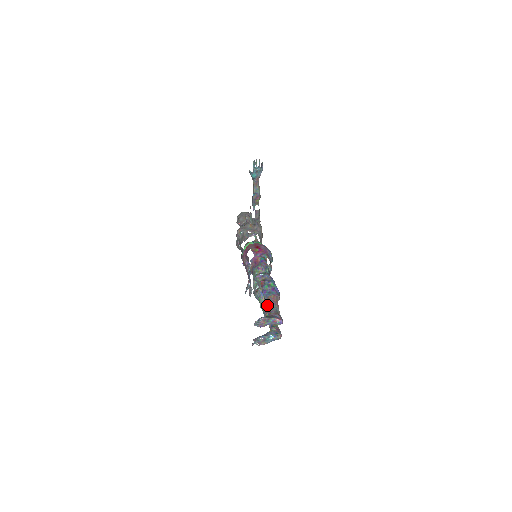
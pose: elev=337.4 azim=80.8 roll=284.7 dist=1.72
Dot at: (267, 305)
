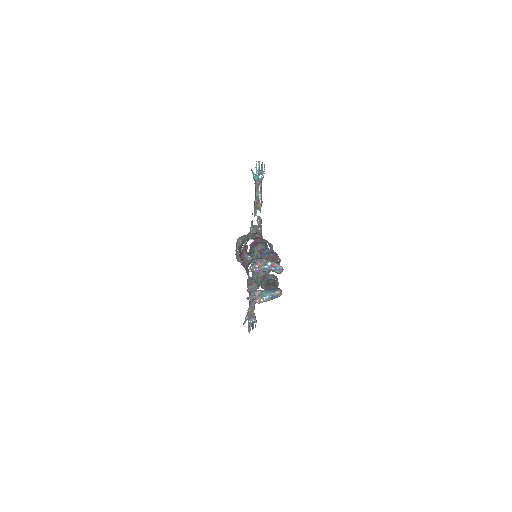
Dot at: (266, 275)
